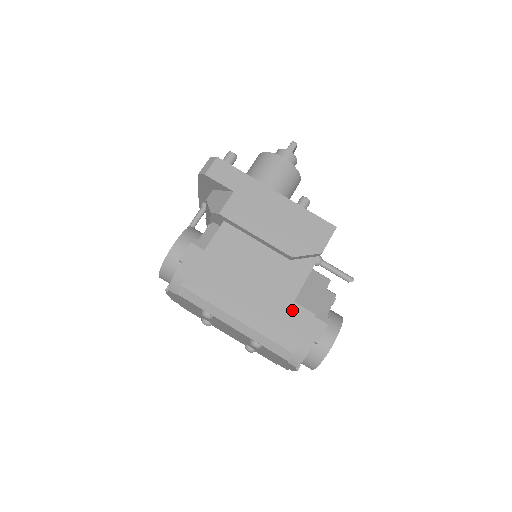
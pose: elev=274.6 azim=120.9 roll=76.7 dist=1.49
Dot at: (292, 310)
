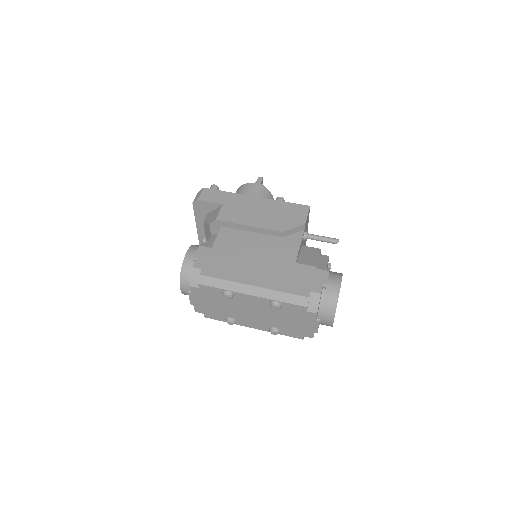
Dot at: (296, 269)
